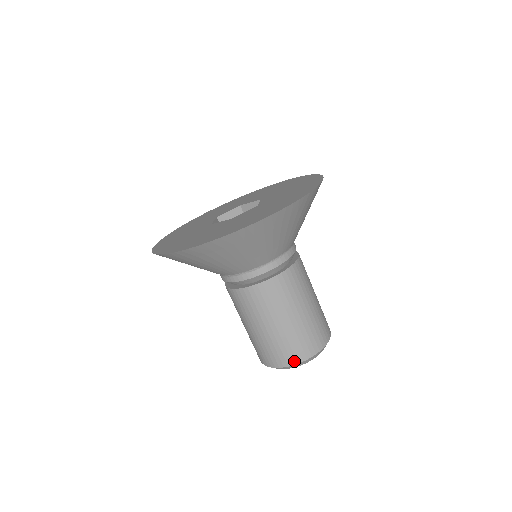
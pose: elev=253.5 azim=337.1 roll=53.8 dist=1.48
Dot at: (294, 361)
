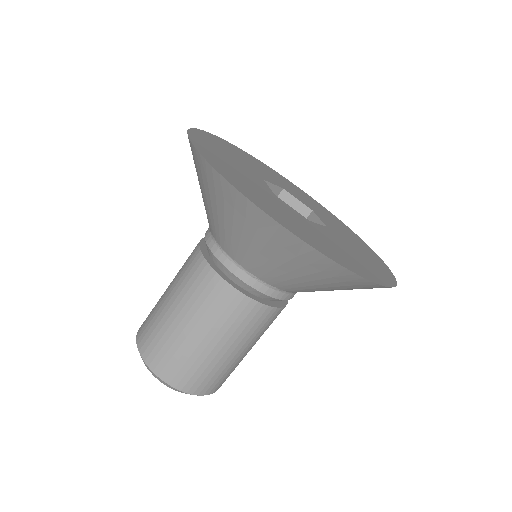
Dot at: (192, 390)
